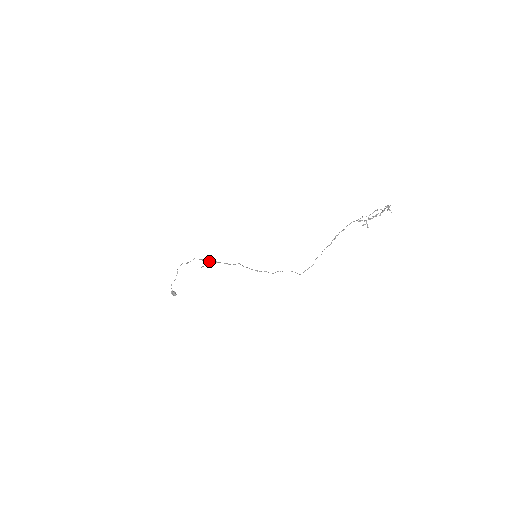
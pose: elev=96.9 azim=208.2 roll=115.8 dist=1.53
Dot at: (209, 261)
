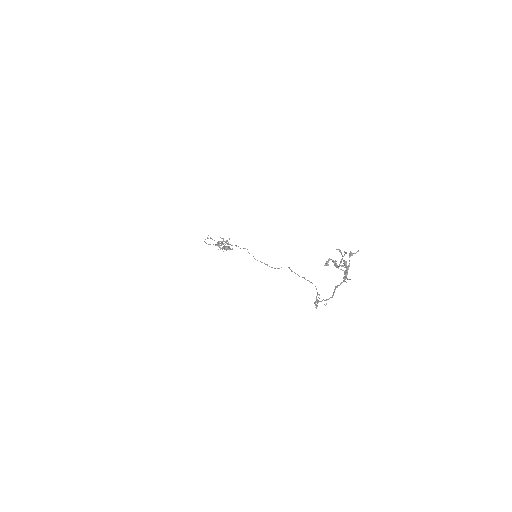
Dot at: occluded
